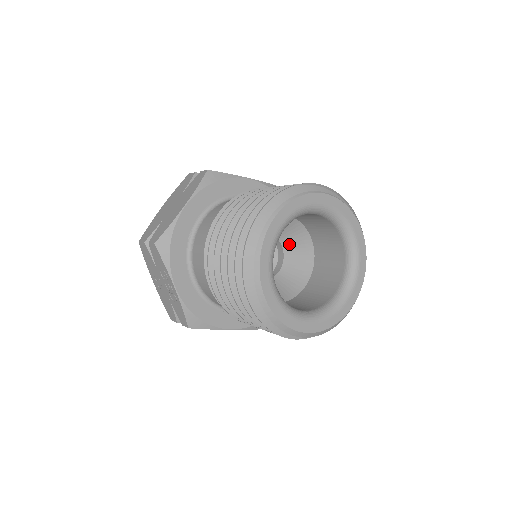
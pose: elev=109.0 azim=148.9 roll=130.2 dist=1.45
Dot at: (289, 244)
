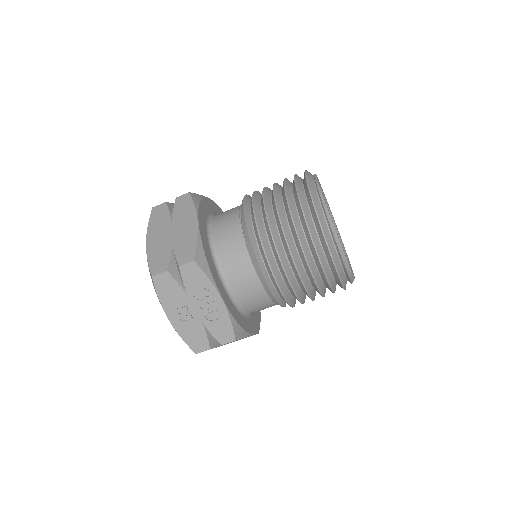
Dot at: occluded
